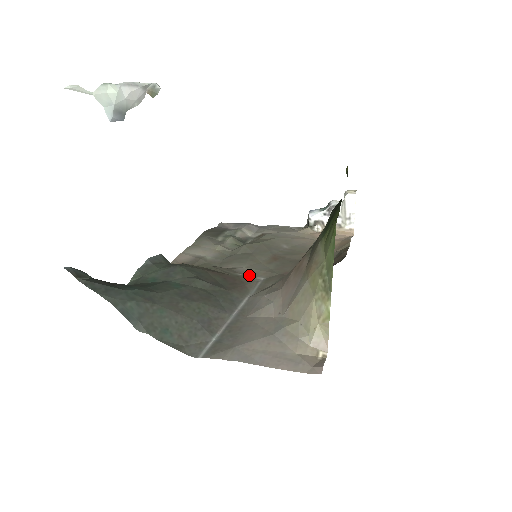
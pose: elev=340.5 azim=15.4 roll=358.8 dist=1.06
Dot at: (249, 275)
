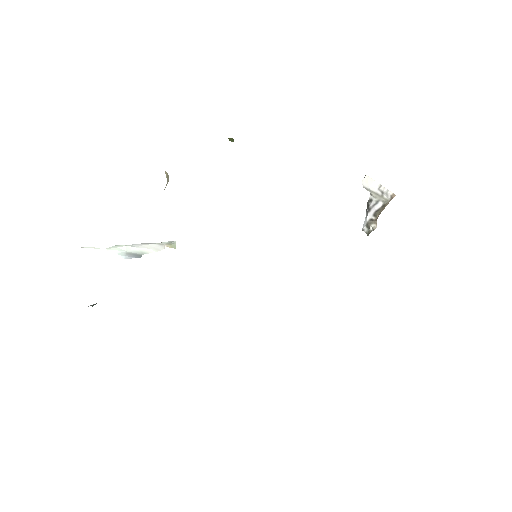
Dot at: occluded
